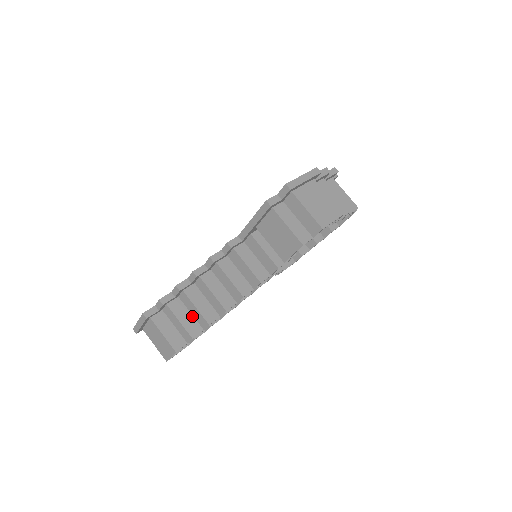
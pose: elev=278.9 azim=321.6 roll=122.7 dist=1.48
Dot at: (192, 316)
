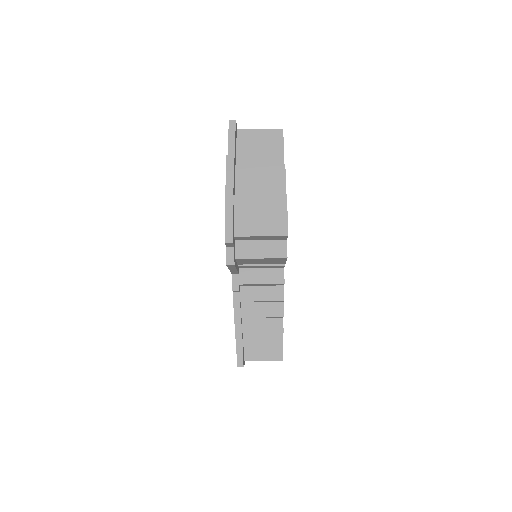
Dot at: (266, 333)
